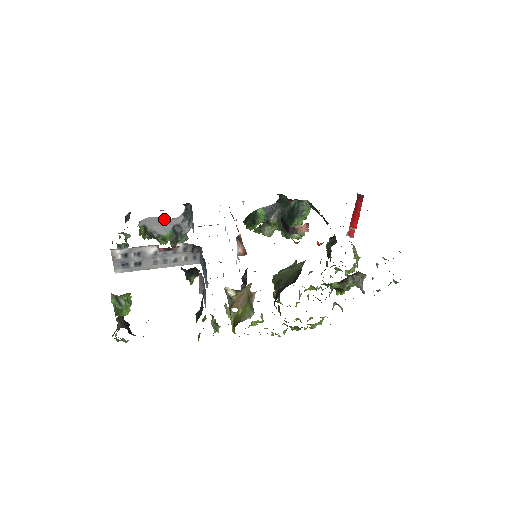
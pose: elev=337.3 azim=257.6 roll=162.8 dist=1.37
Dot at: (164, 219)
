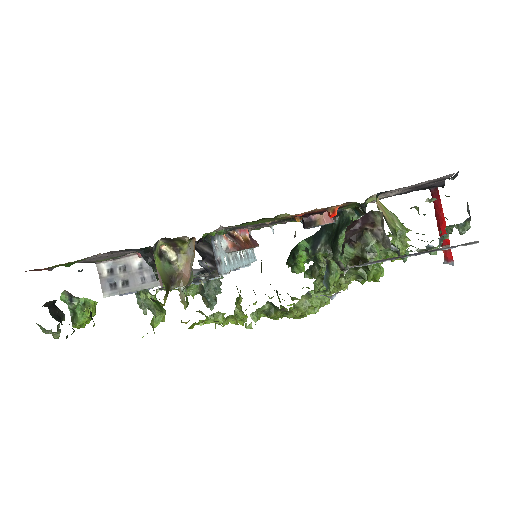
Dot at: (194, 269)
